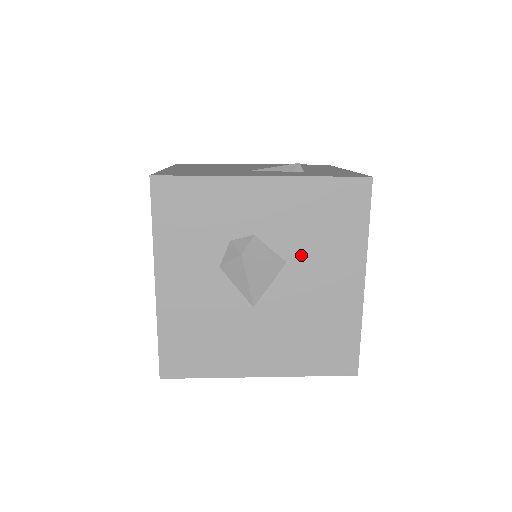
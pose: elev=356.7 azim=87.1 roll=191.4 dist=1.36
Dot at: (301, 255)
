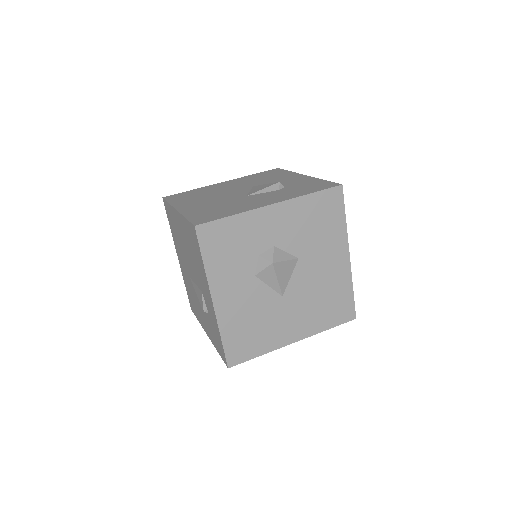
Dot at: (307, 250)
